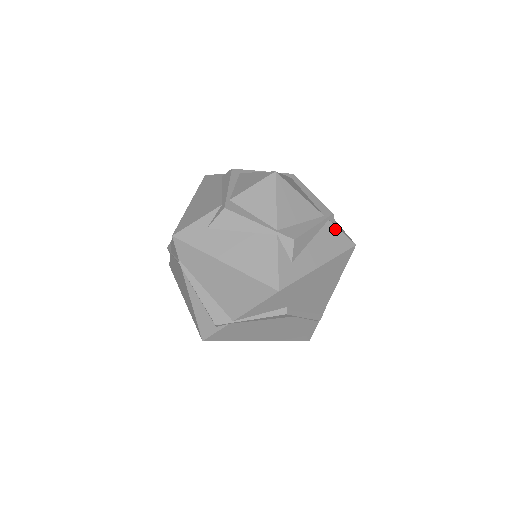
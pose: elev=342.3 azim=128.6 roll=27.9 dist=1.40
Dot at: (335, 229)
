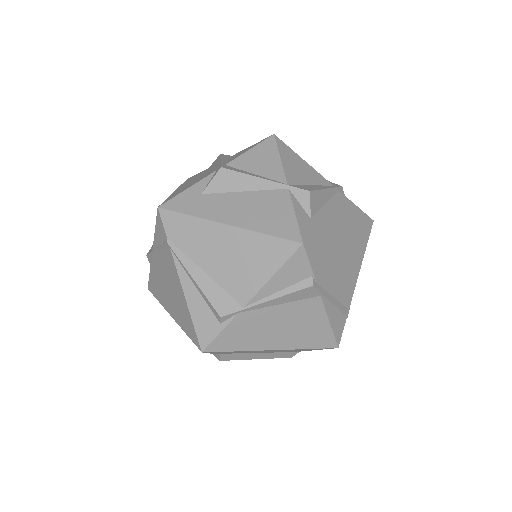
Dot at: (348, 201)
